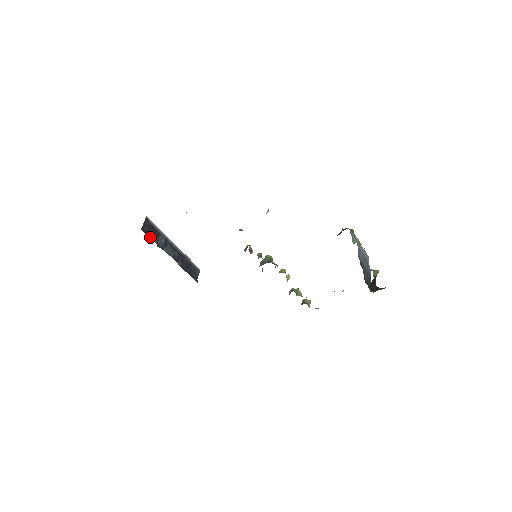
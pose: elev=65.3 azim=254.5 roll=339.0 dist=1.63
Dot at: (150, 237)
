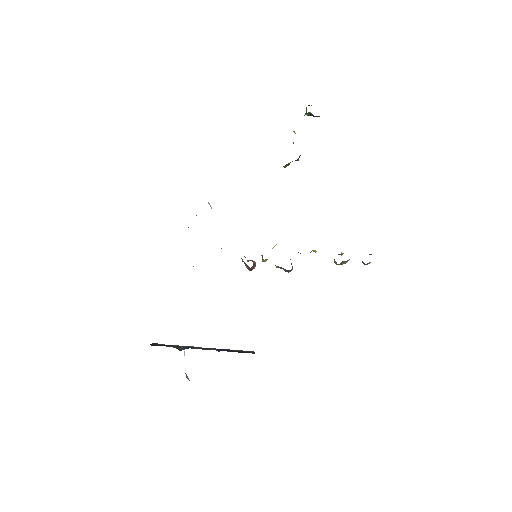
Dot at: occluded
